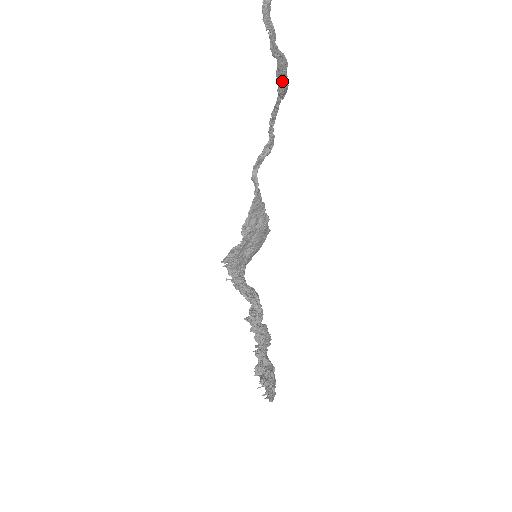
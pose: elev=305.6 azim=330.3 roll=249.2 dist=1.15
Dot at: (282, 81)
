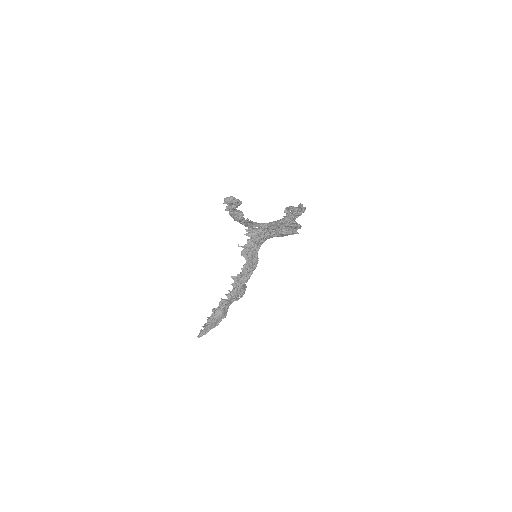
Dot at: (280, 224)
